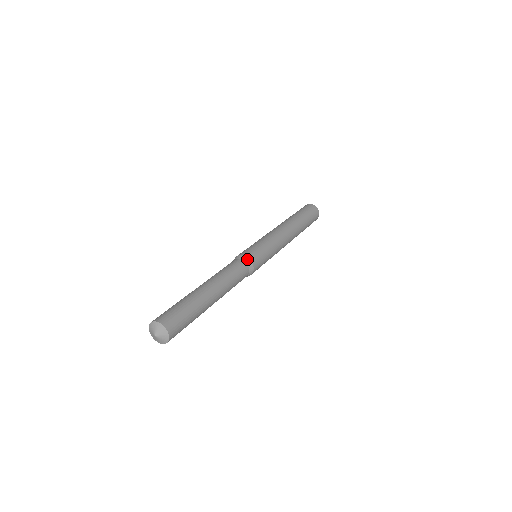
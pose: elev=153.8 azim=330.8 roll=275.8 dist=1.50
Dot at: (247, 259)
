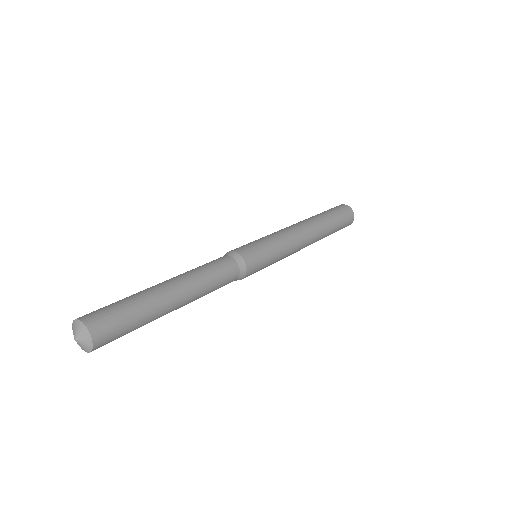
Dot at: (241, 259)
